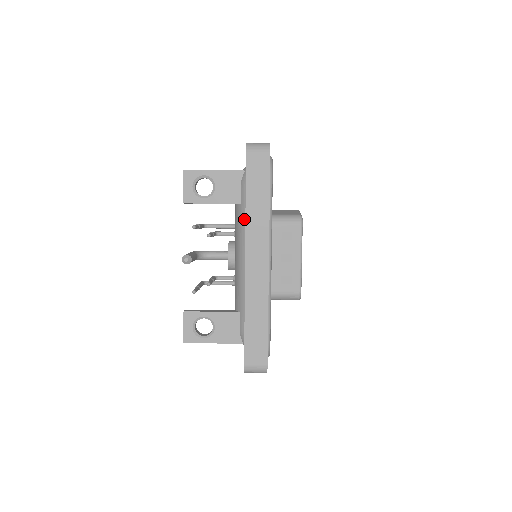
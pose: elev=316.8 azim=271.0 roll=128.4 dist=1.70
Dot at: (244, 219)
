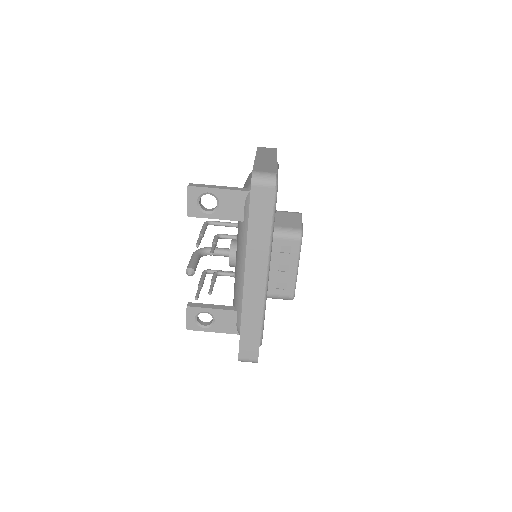
Dot at: (246, 237)
